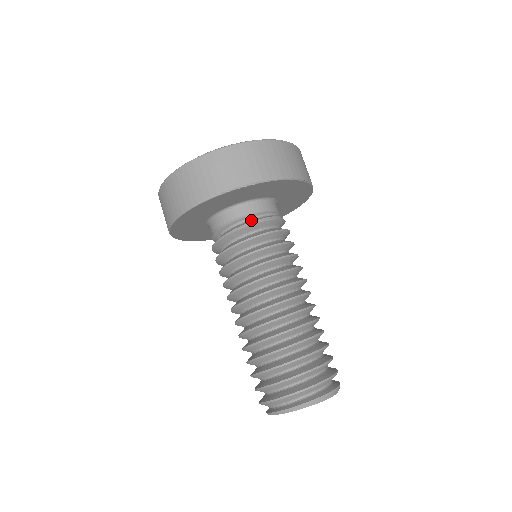
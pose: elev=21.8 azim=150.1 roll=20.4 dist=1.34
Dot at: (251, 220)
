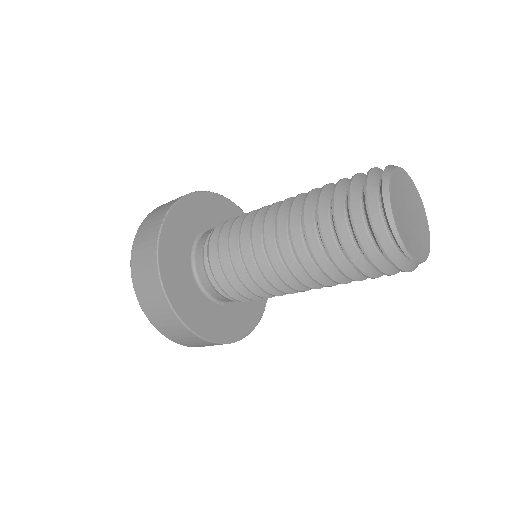
Dot at: occluded
